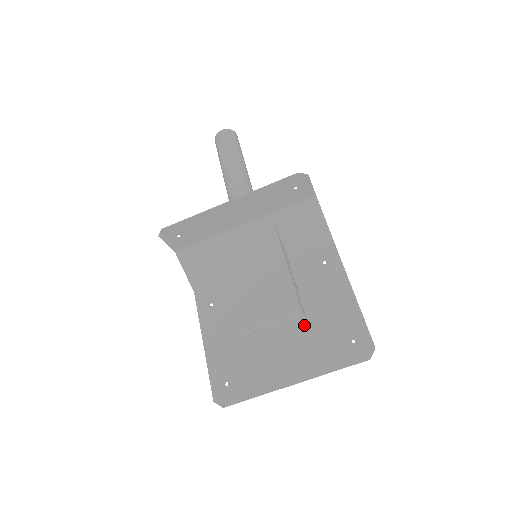
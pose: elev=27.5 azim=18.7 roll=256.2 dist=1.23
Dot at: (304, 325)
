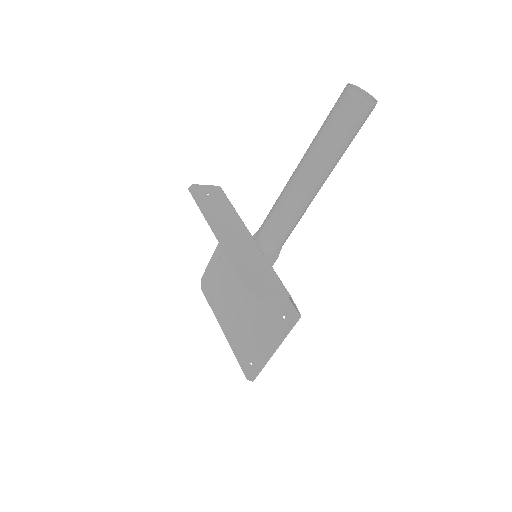
Dot at: occluded
